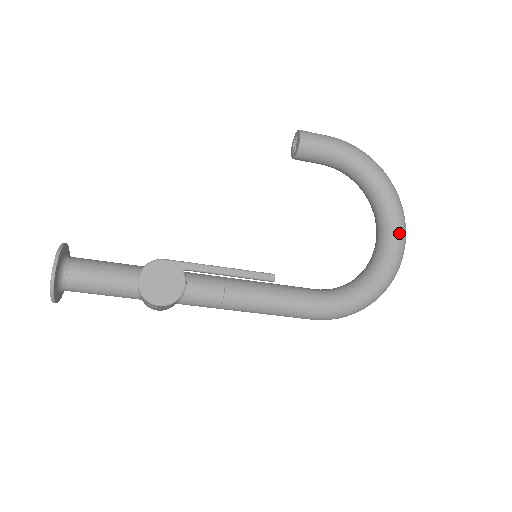
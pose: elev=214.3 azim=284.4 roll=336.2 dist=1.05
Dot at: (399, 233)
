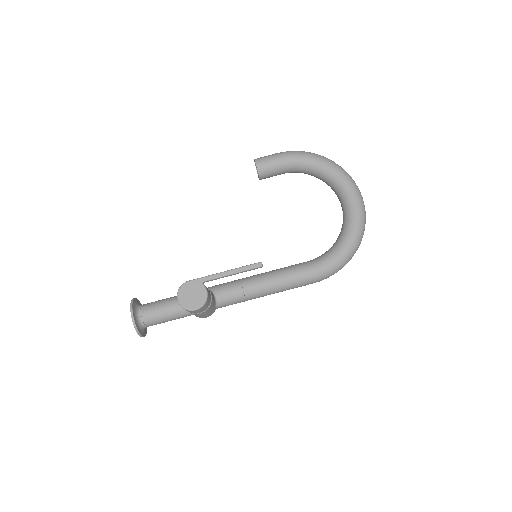
Dot at: (353, 196)
